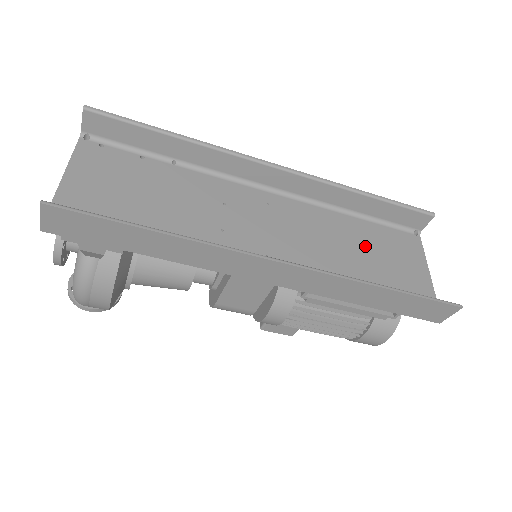
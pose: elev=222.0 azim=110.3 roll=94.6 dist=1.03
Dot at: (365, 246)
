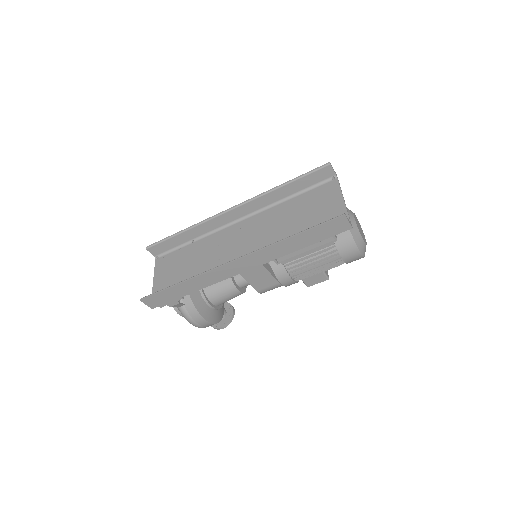
Dot at: (298, 213)
